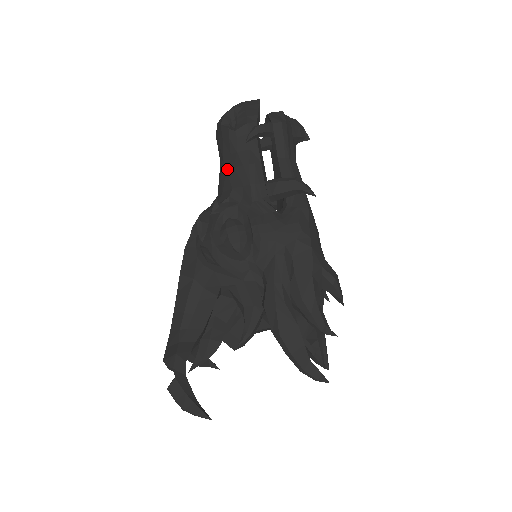
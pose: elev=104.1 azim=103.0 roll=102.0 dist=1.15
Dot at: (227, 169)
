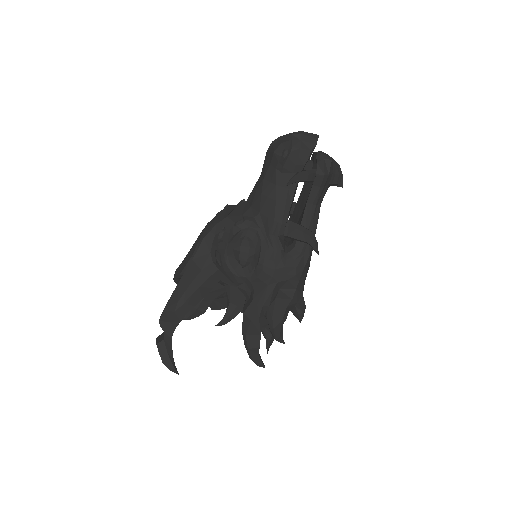
Dot at: (262, 193)
